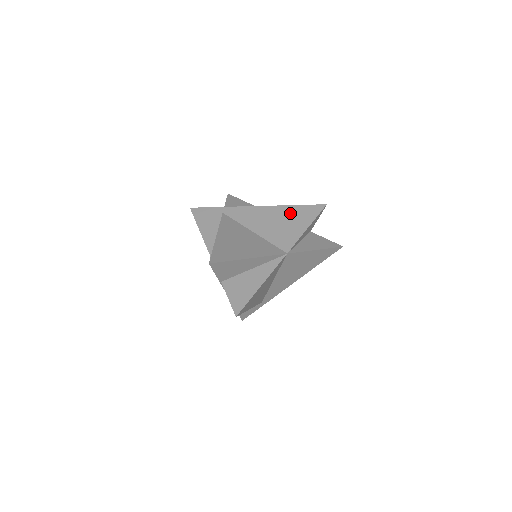
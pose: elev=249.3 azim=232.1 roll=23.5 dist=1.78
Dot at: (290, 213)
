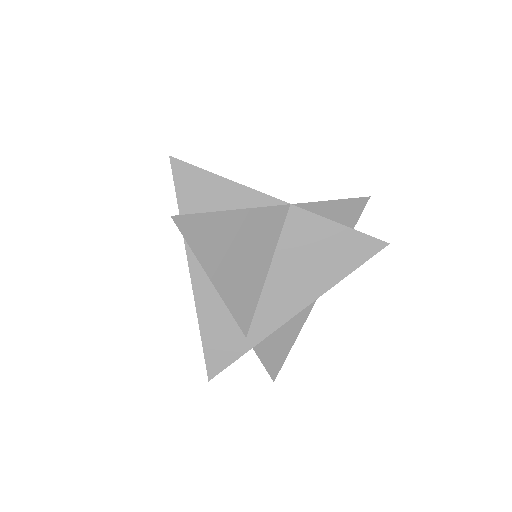
Dot at: occluded
